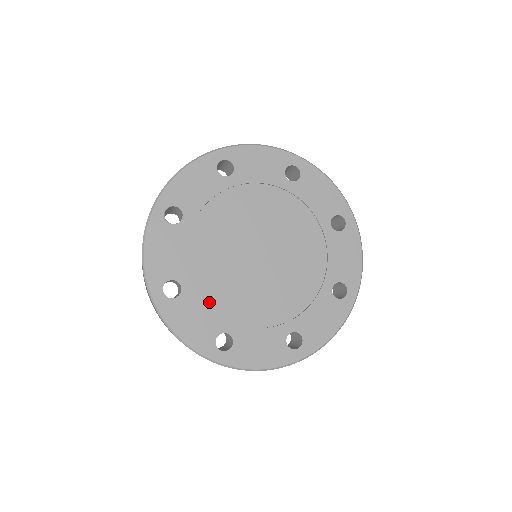
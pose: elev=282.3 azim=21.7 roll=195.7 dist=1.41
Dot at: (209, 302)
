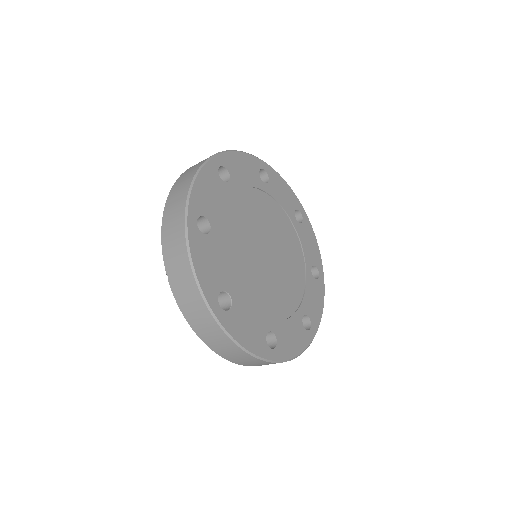
Dot at: (284, 316)
